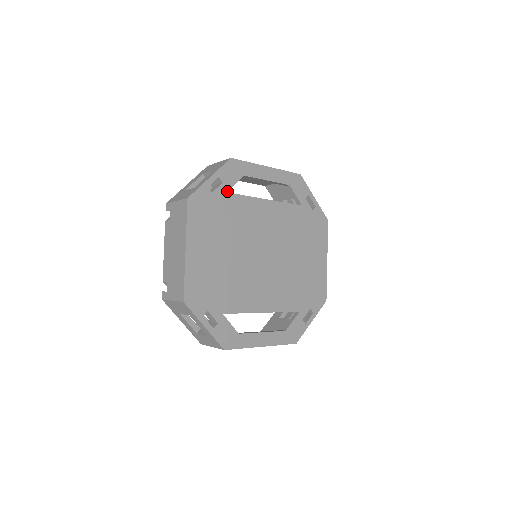
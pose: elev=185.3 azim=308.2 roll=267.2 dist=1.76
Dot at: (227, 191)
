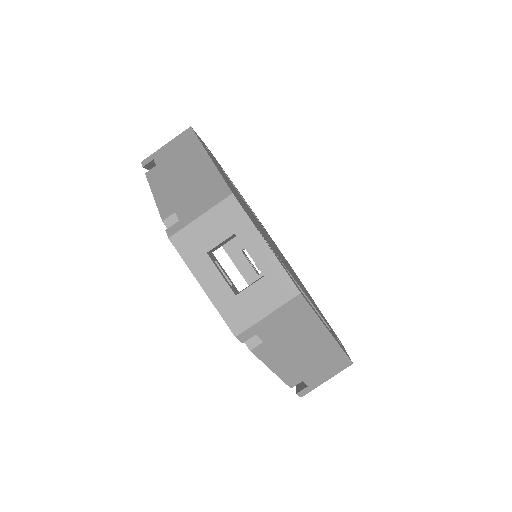
Dot at: occluded
